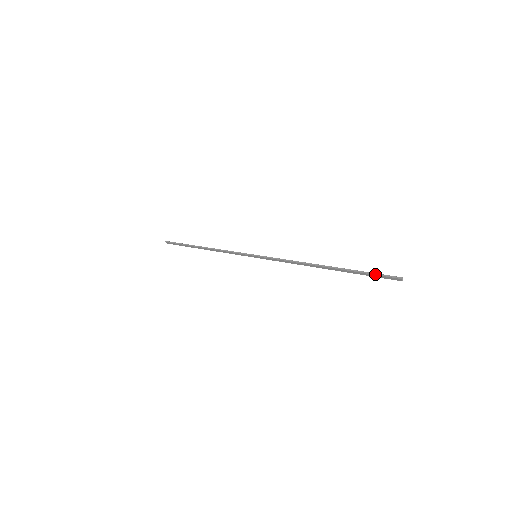
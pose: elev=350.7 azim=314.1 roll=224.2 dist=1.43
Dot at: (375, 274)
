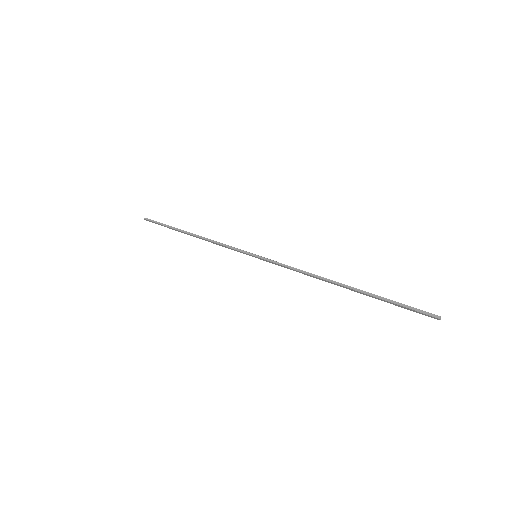
Dot at: (406, 307)
